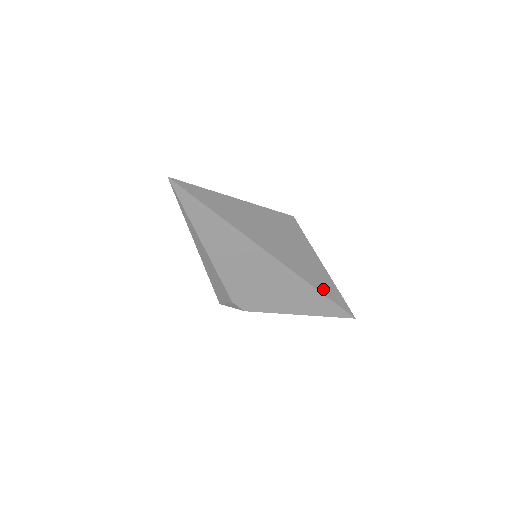
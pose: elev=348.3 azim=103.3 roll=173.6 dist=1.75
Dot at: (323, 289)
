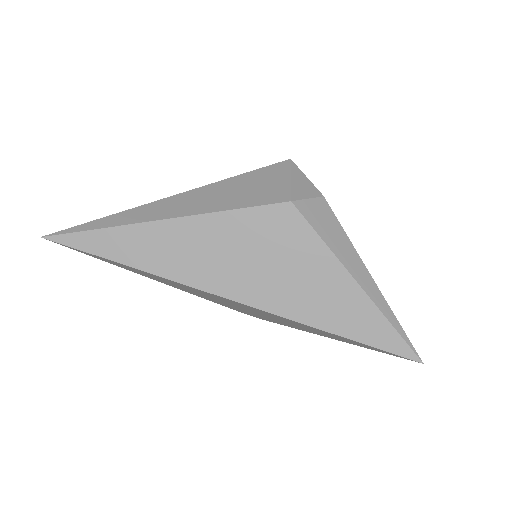
Dot at: (342, 327)
